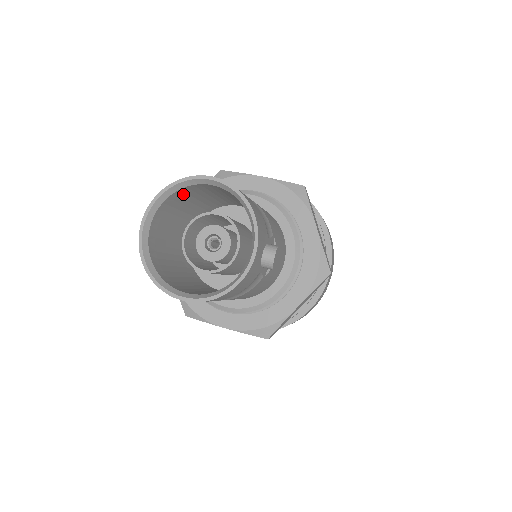
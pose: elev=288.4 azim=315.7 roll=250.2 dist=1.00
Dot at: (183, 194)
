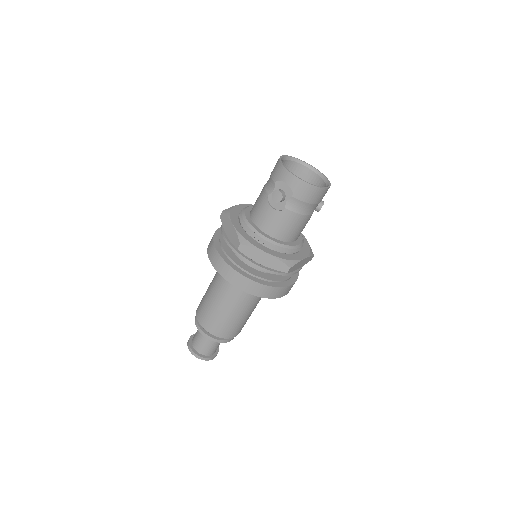
Dot at: (287, 166)
